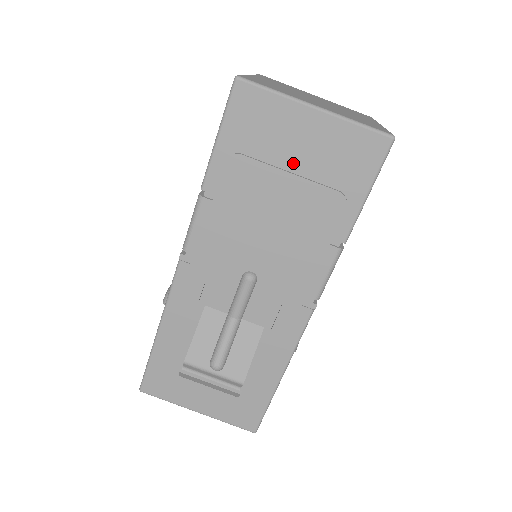
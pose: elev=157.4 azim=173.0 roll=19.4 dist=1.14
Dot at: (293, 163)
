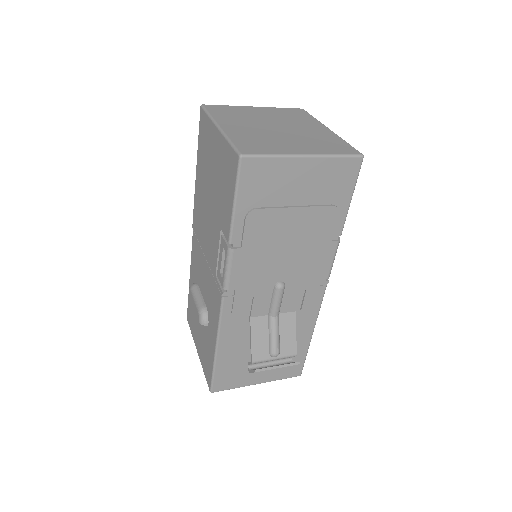
Dot at: (296, 199)
